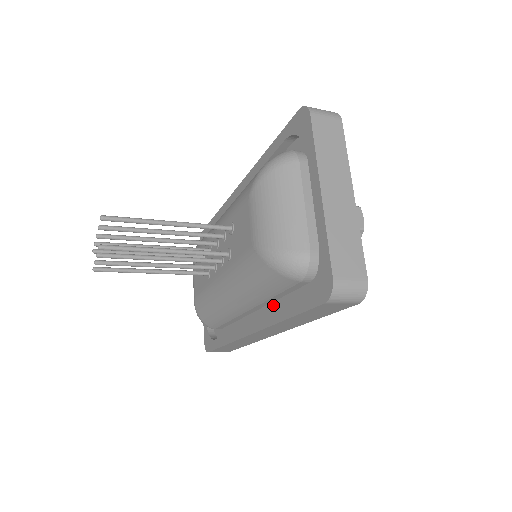
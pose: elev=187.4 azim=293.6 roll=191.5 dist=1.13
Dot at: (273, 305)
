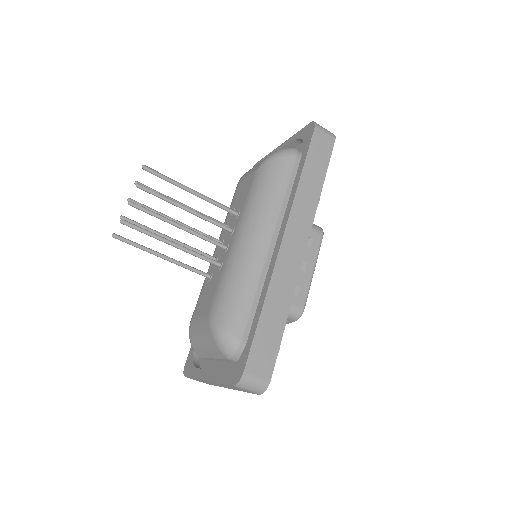
Dot at: occluded
